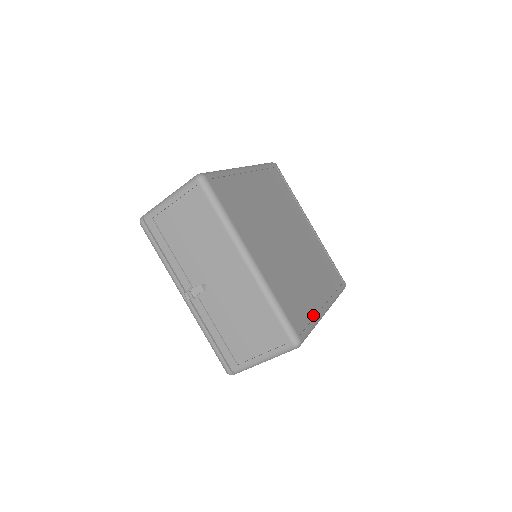
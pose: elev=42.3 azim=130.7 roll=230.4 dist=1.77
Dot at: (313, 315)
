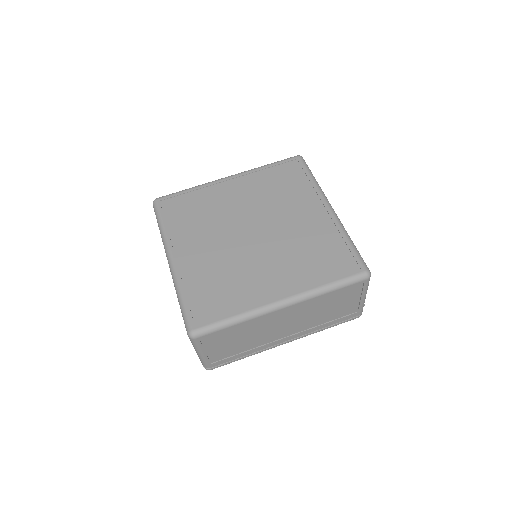
Dot at: (242, 308)
